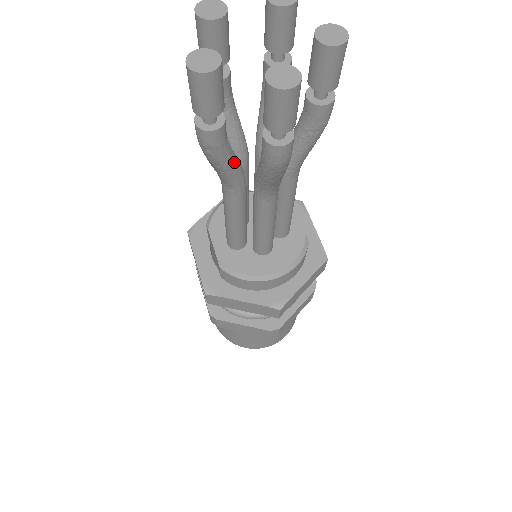
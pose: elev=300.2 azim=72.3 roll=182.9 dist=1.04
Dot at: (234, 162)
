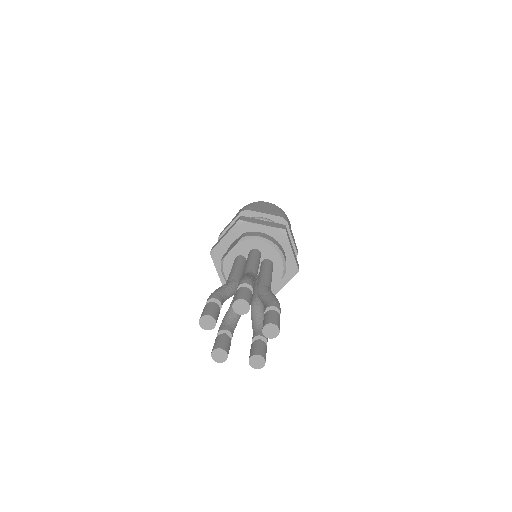
Dot at: occluded
